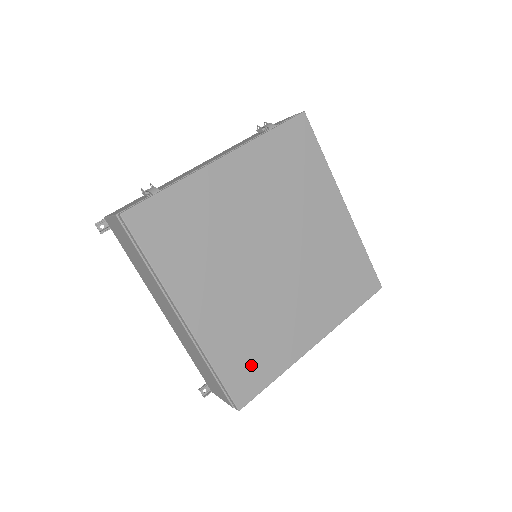
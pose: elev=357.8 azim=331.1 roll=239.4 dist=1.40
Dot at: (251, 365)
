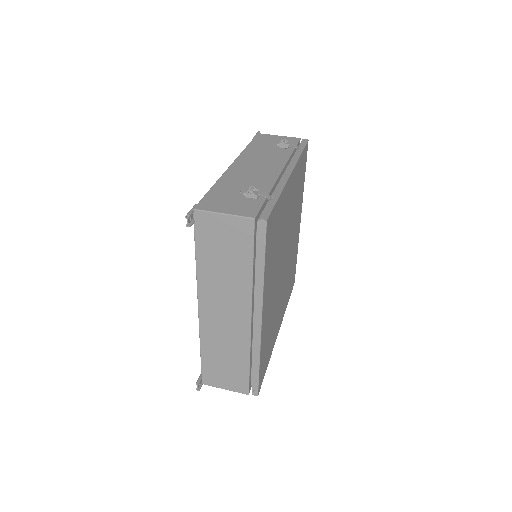
Dot at: (266, 355)
